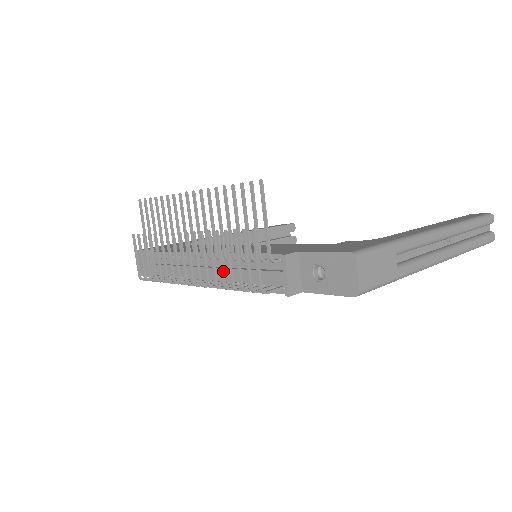
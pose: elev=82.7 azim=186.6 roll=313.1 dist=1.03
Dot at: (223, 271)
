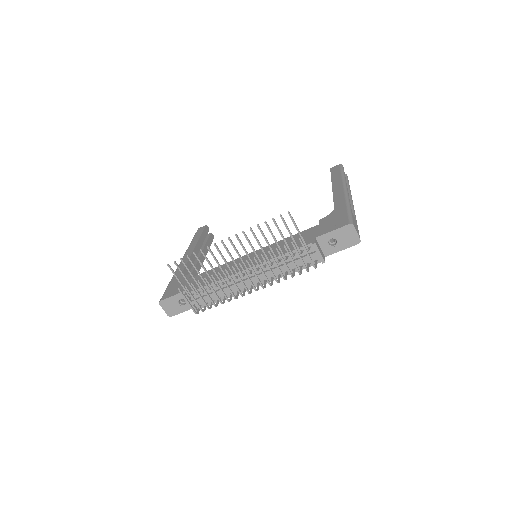
Dot at: (281, 271)
